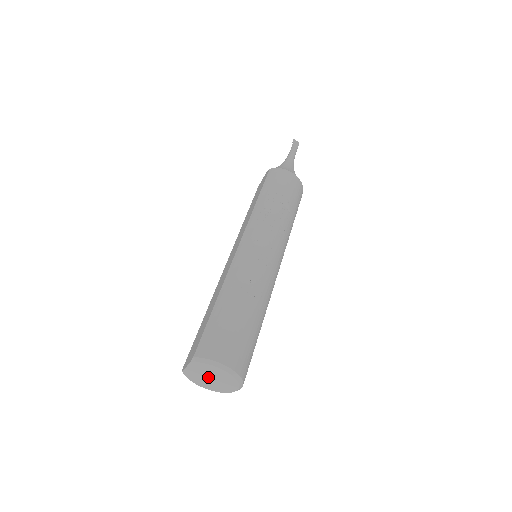
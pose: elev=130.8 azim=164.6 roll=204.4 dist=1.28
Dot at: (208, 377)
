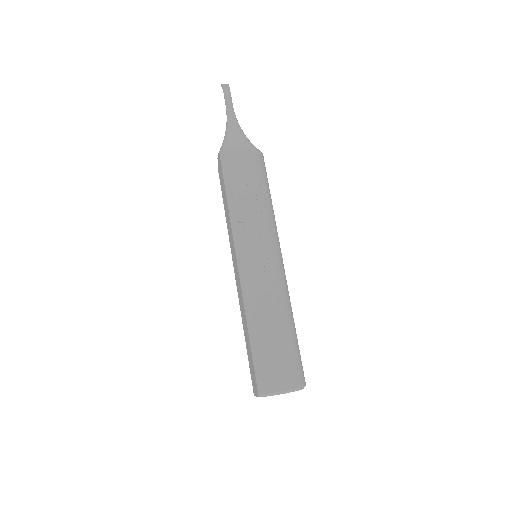
Dot at: occluded
